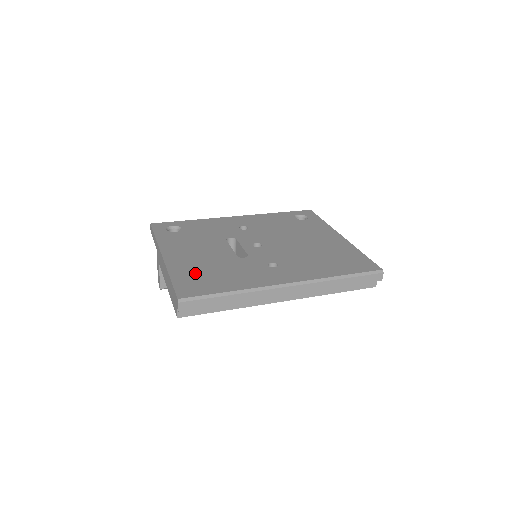
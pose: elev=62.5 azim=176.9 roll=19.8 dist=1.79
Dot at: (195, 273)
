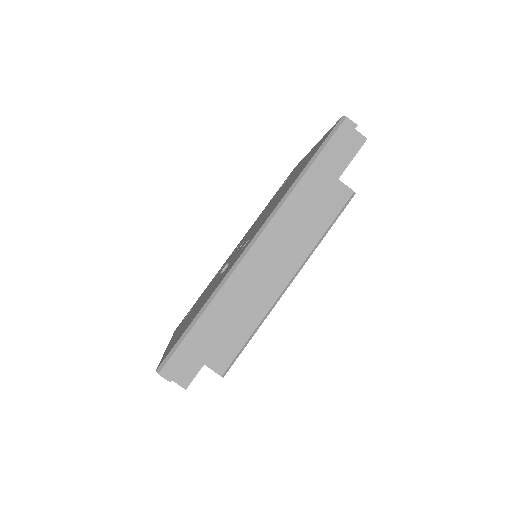
Dot at: occluded
